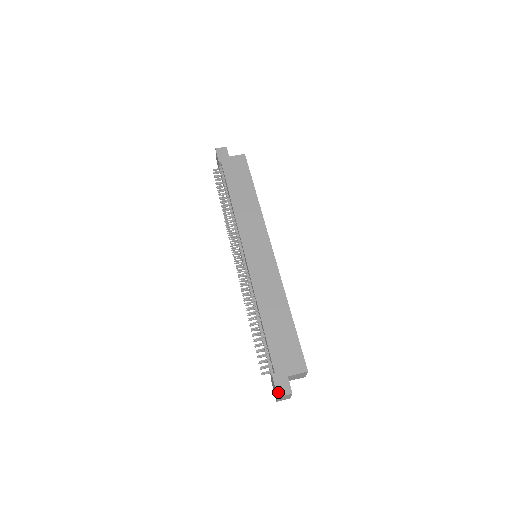
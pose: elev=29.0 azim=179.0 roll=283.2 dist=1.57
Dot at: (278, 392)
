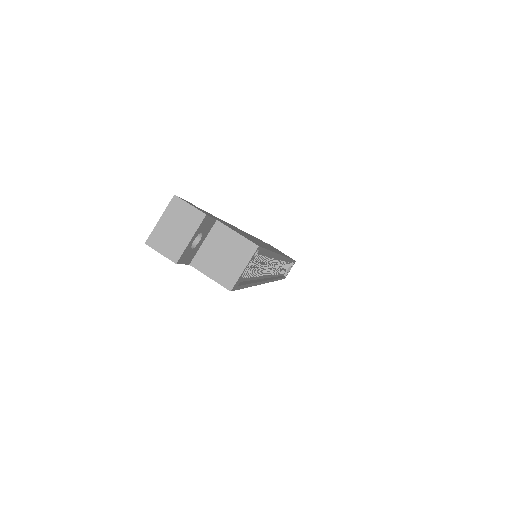
Dot at: occluded
